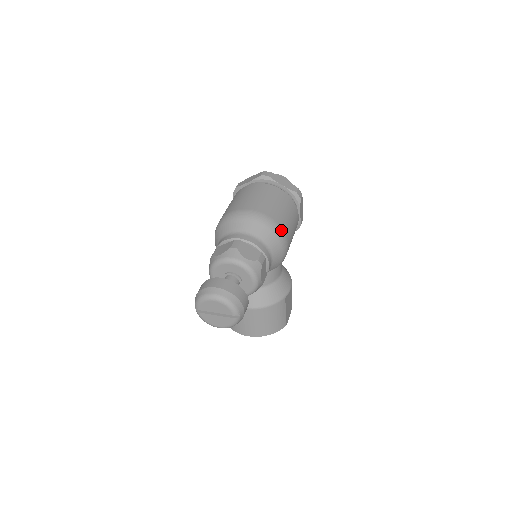
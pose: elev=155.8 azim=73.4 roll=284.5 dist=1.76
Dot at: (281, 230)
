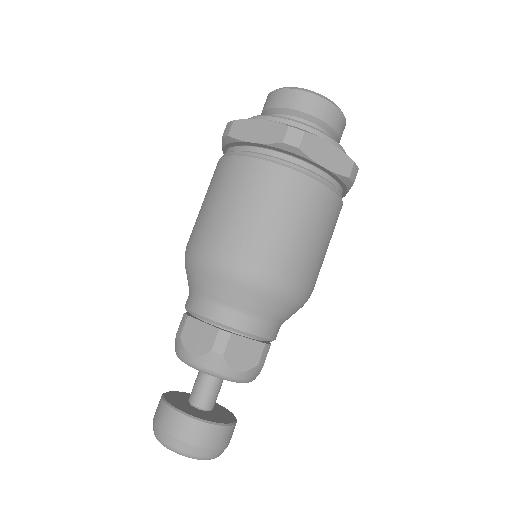
Dot at: (305, 290)
